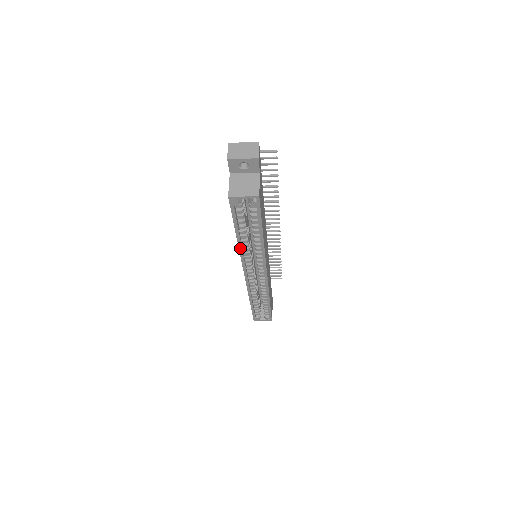
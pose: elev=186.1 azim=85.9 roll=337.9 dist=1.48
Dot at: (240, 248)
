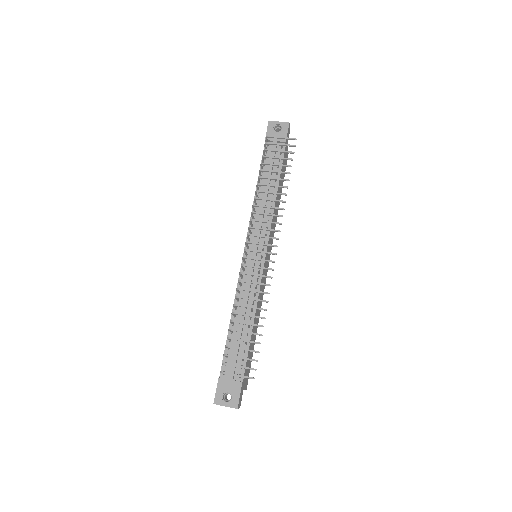
Dot at: occluded
